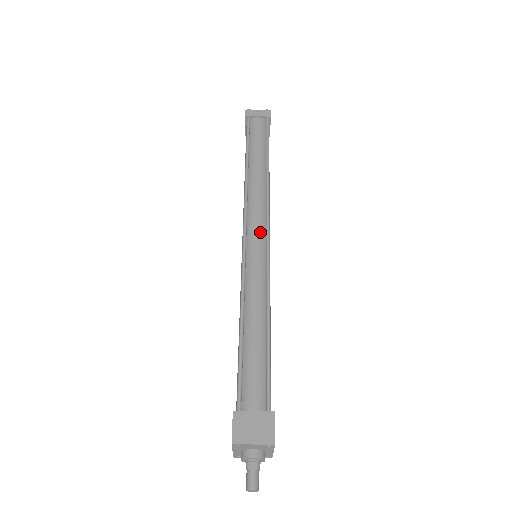
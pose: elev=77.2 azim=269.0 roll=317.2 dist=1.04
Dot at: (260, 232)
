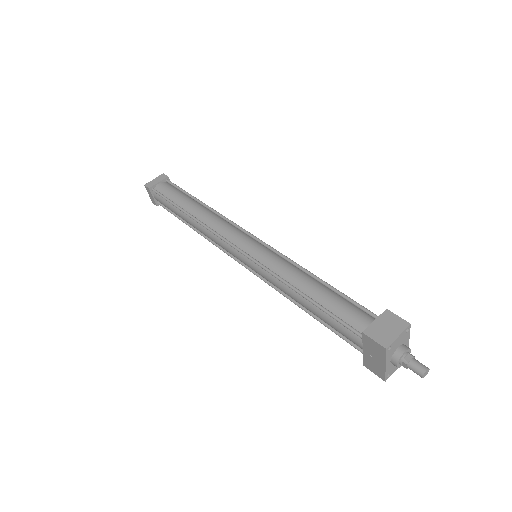
Dot at: (244, 237)
